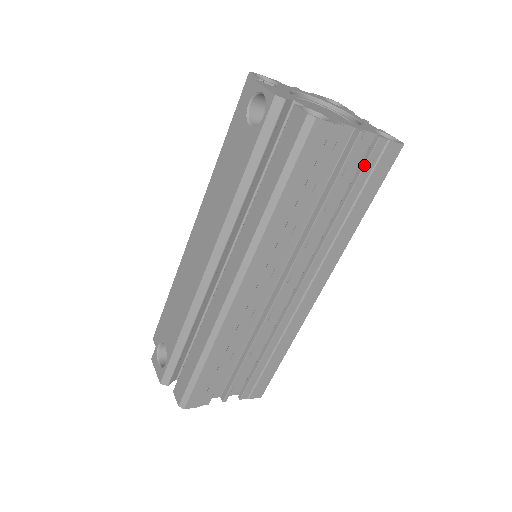
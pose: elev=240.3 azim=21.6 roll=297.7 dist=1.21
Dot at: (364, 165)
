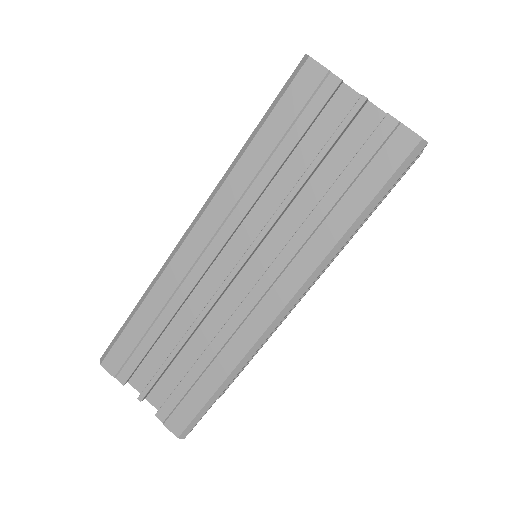
Dot at: (364, 144)
